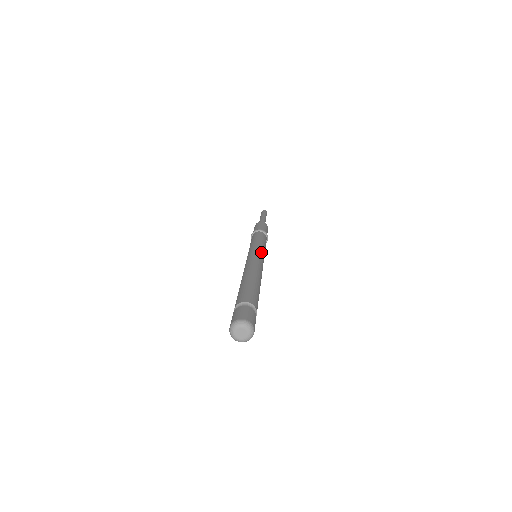
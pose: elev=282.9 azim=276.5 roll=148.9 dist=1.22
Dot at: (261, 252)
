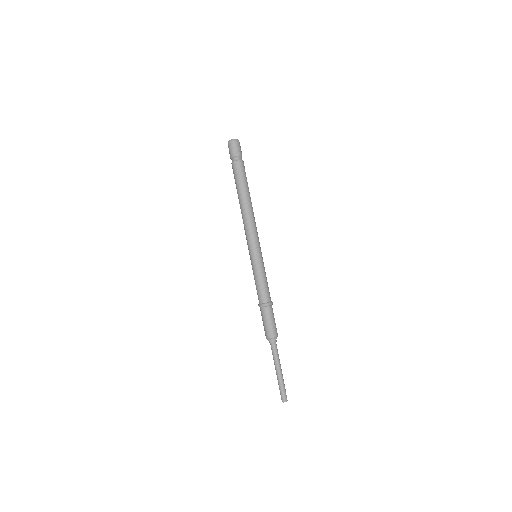
Dot at: occluded
